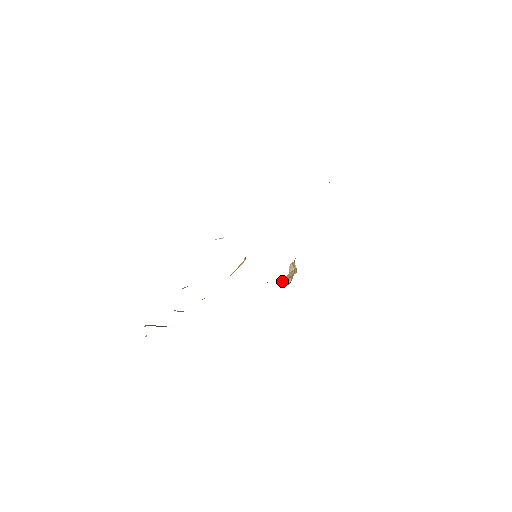
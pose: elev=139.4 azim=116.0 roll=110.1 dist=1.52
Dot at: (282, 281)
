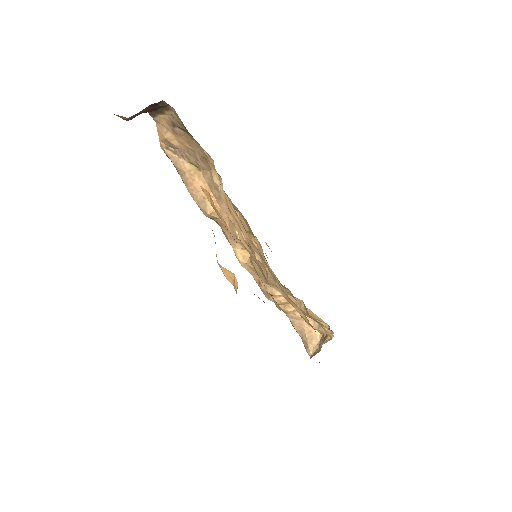
Dot at: (322, 343)
